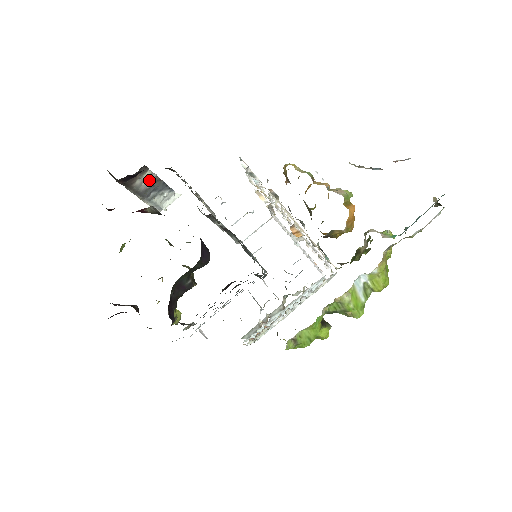
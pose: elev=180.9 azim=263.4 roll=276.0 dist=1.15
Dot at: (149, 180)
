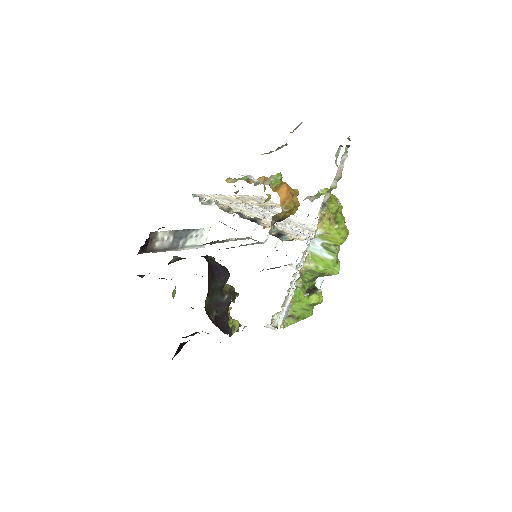
Dot at: (167, 237)
